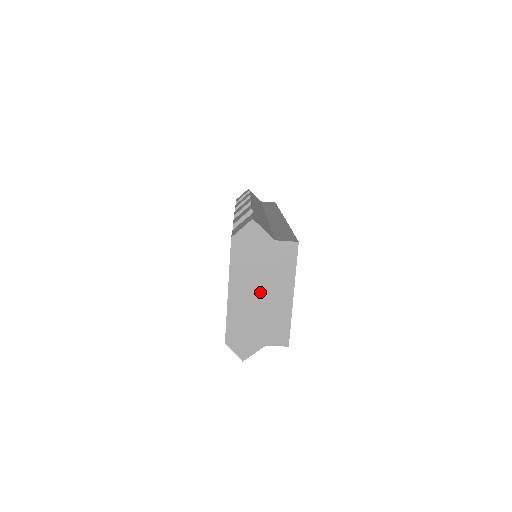
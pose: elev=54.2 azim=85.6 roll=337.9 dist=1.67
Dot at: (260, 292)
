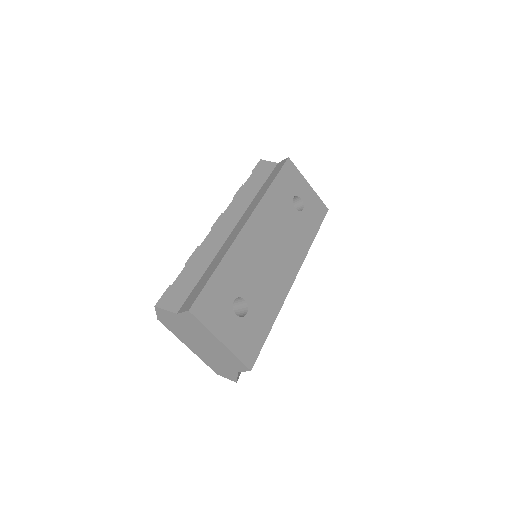
Dot at: (202, 344)
